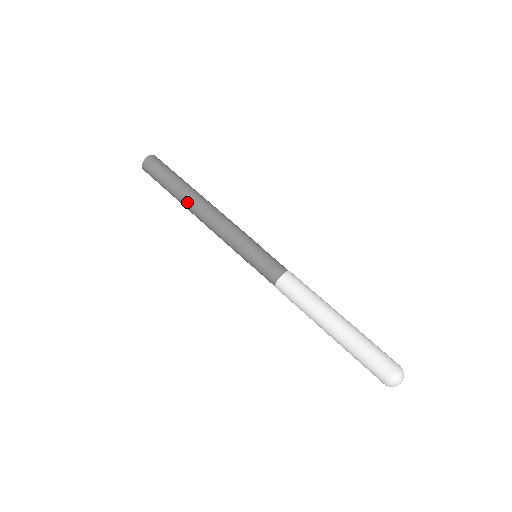
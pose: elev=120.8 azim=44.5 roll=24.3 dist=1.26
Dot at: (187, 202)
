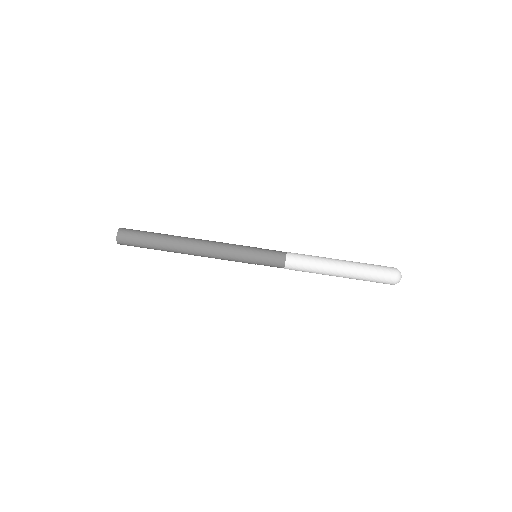
Dot at: (178, 247)
